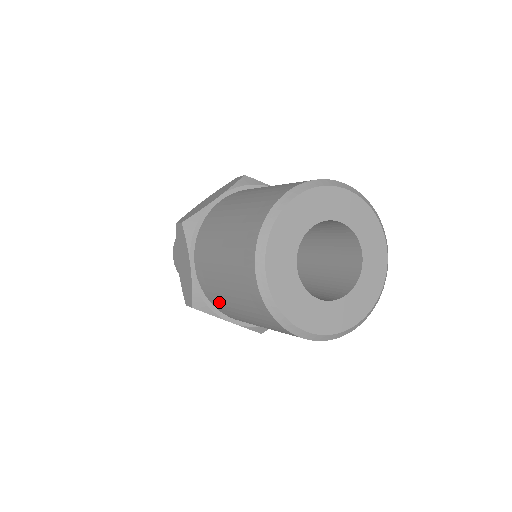
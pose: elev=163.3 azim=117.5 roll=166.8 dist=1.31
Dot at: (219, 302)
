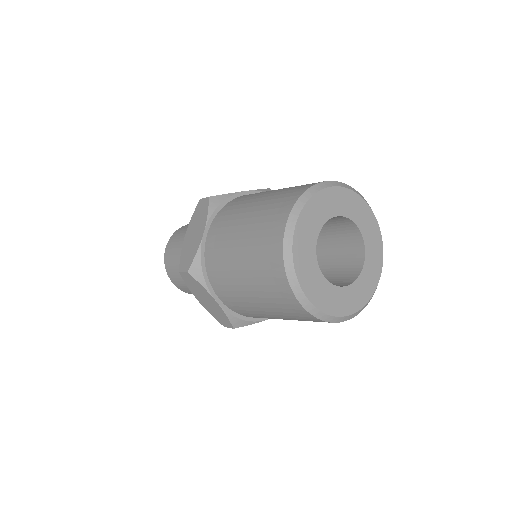
Dot at: occluded
